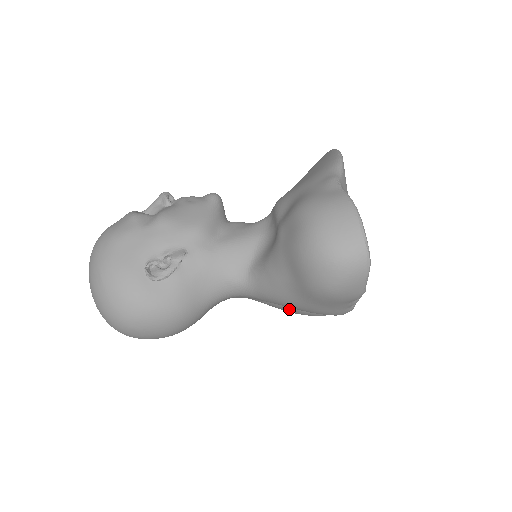
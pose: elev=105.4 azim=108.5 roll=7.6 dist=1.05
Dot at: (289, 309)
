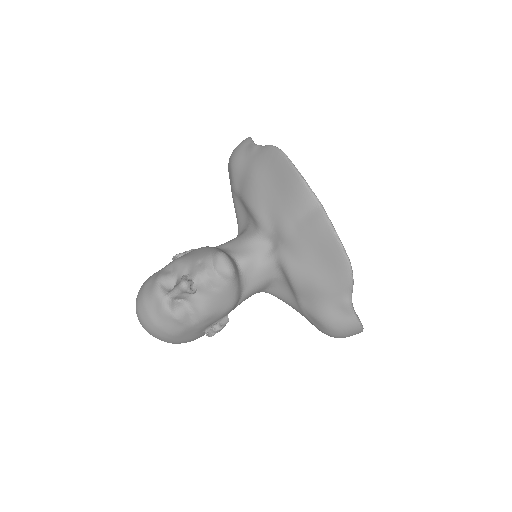
Dot at: occluded
